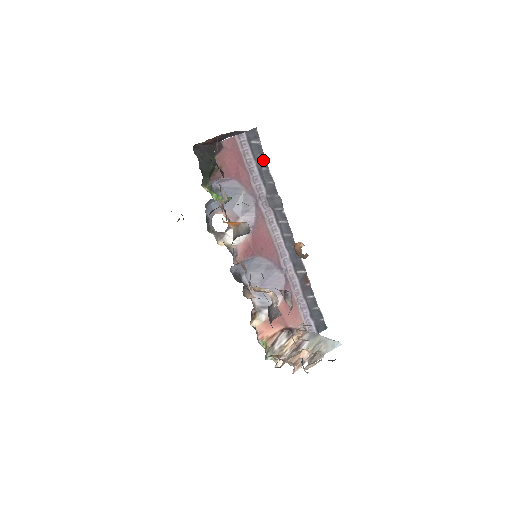
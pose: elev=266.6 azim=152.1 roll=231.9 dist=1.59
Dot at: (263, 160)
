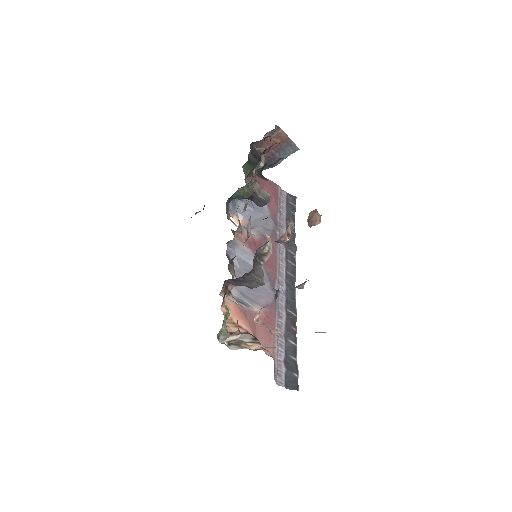
Dot at: (293, 216)
